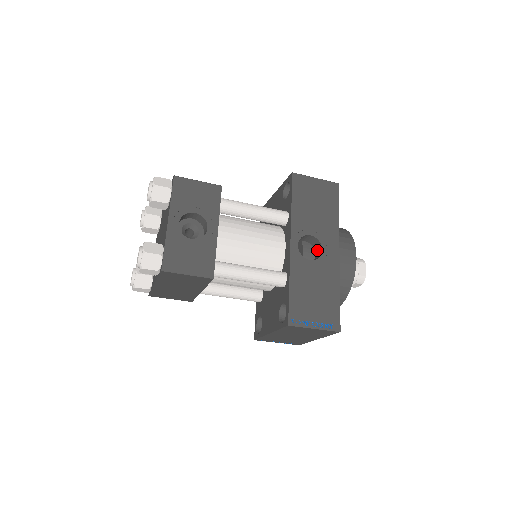
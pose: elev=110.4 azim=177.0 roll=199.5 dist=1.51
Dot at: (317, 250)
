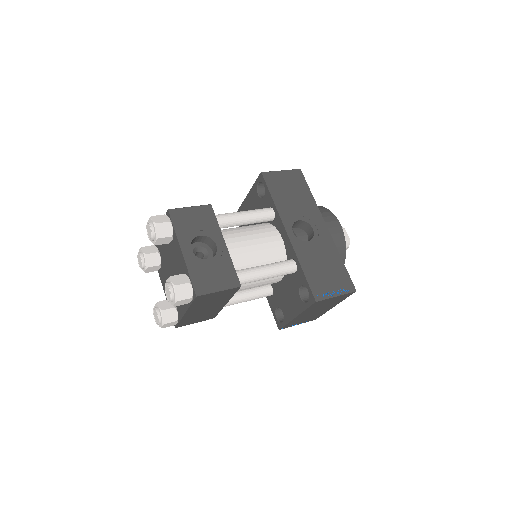
Dot at: (307, 231)
